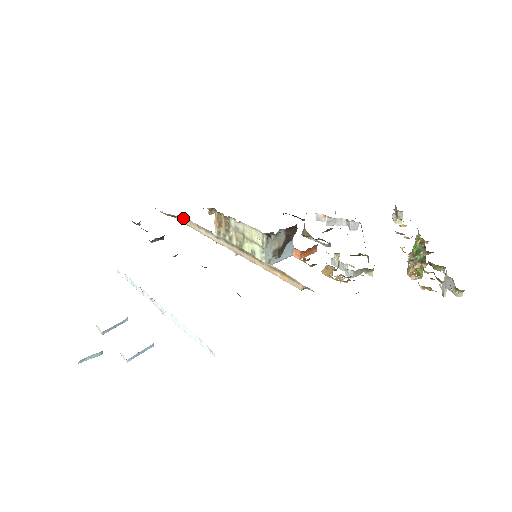
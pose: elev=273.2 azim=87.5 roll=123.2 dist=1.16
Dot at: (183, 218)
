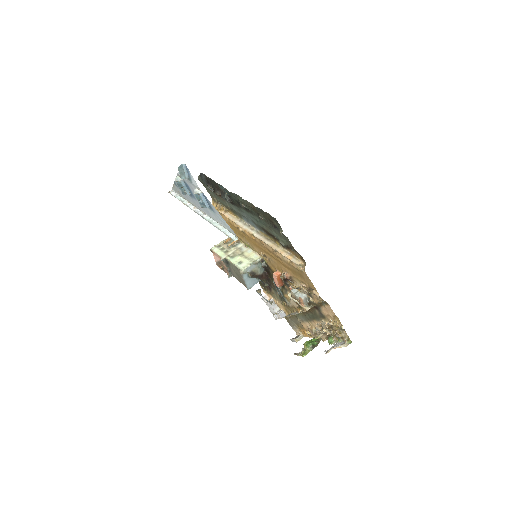
Dot at: (230, 214)
